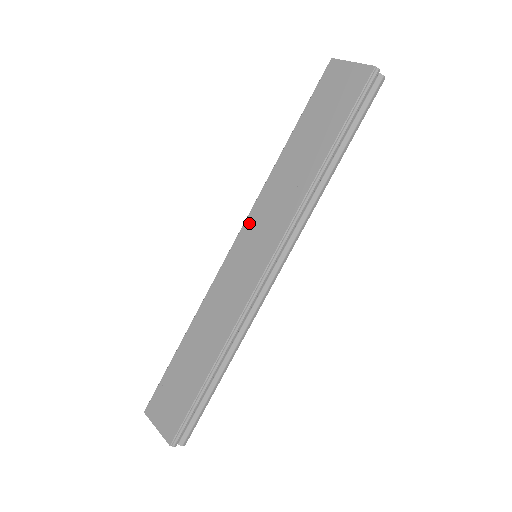
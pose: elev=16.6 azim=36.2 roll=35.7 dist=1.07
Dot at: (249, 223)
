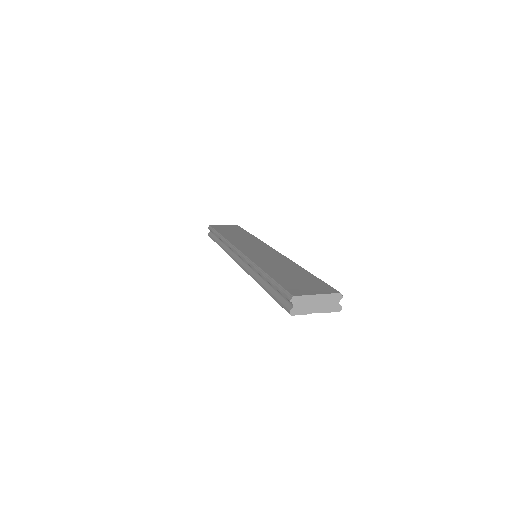
Dot at: (238, 245)
